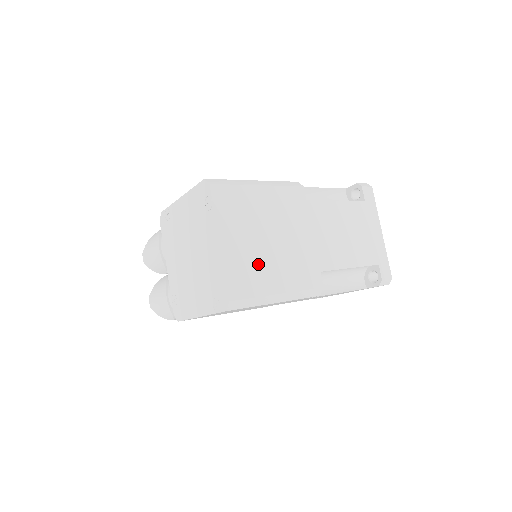
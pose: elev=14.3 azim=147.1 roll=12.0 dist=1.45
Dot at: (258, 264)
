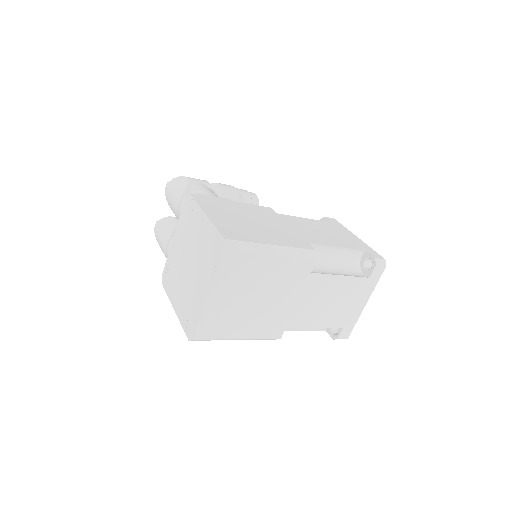
Dot at: (234, 317)
